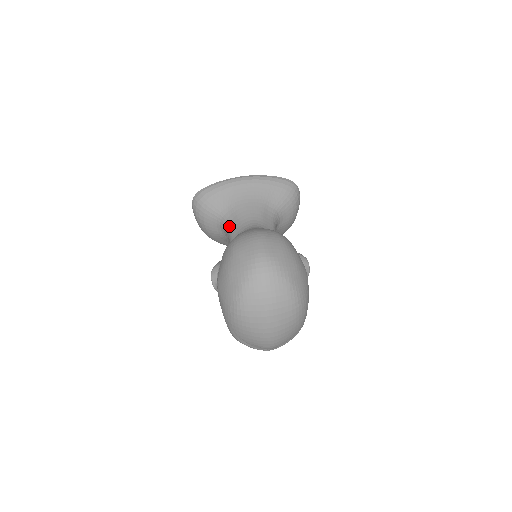
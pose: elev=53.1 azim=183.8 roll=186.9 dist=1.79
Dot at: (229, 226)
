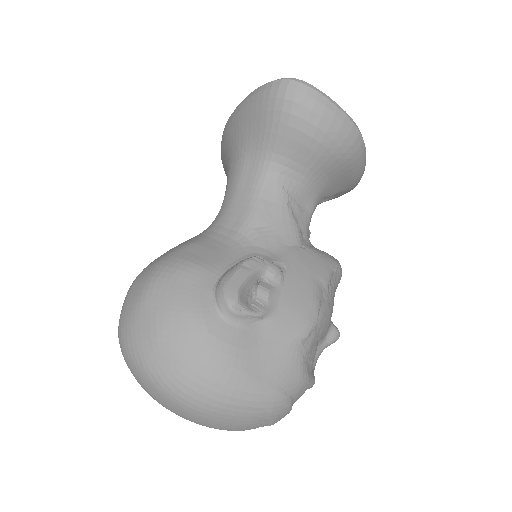
Dot at: occluded
